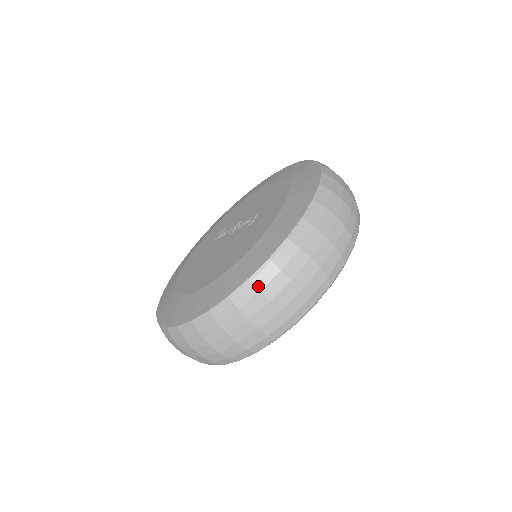
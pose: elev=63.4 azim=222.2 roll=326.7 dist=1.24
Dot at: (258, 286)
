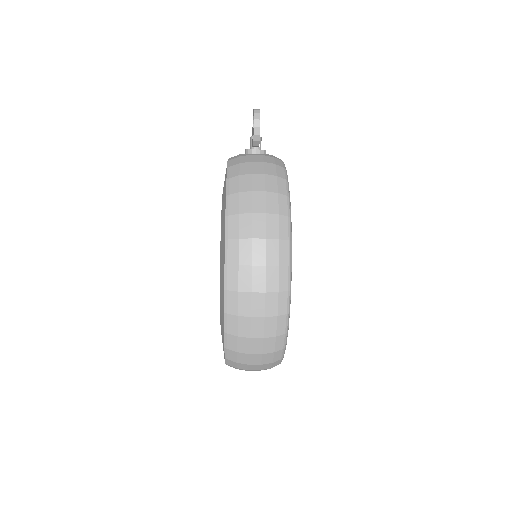
Dot at: (233, 361)
